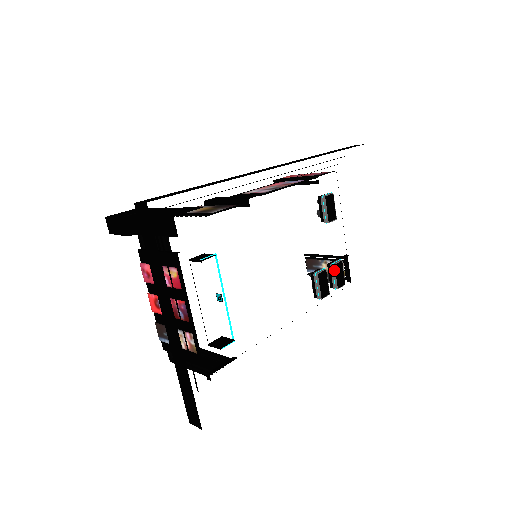
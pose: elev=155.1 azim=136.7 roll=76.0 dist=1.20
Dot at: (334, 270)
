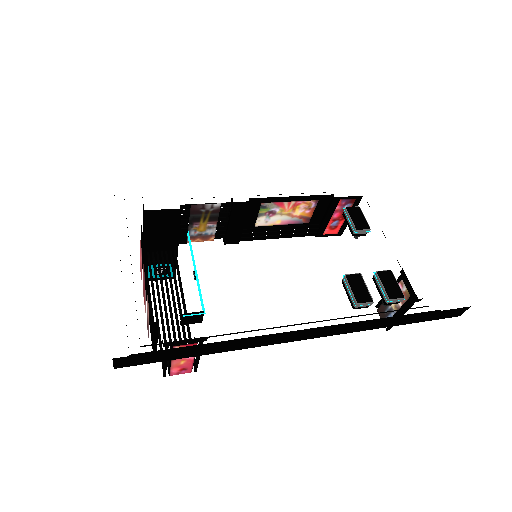
Dot at: (378, 278)
